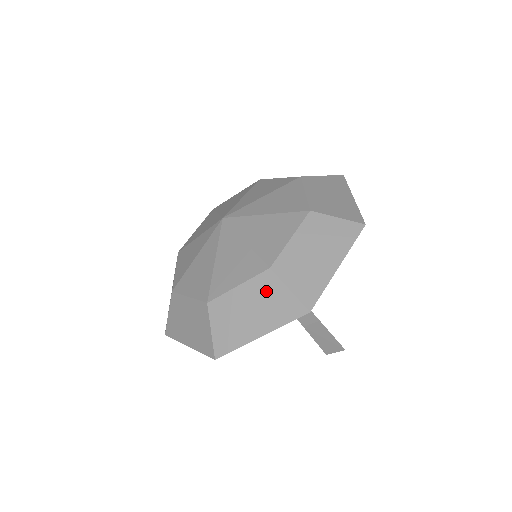
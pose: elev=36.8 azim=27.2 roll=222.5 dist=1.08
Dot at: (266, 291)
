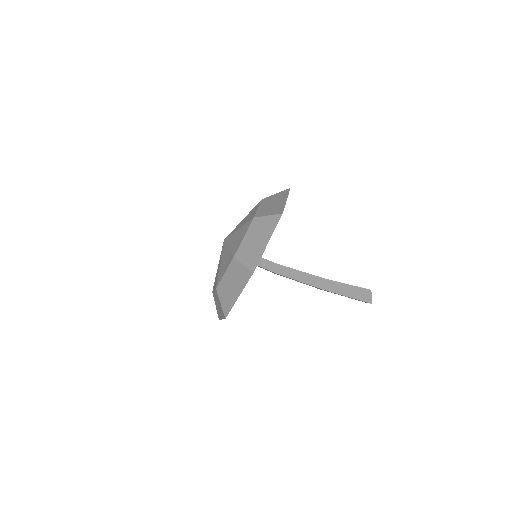
Dot at: (218, 299)
